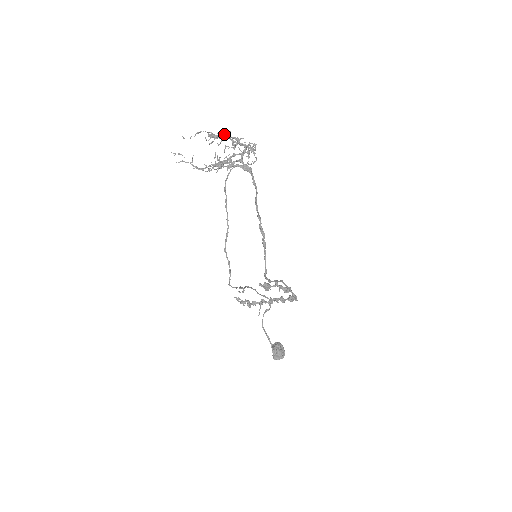
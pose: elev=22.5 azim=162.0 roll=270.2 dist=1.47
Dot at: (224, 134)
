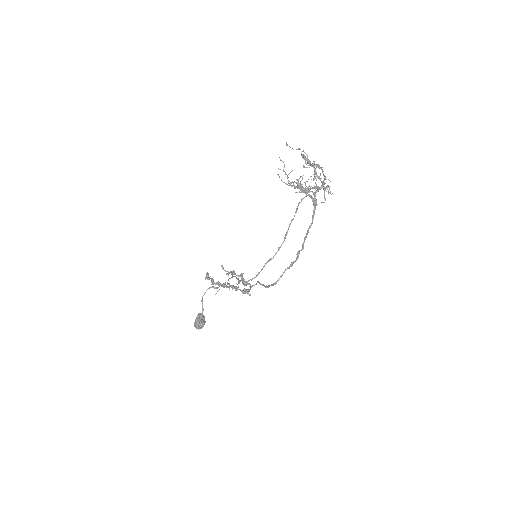
Dot at: (321, 169)
